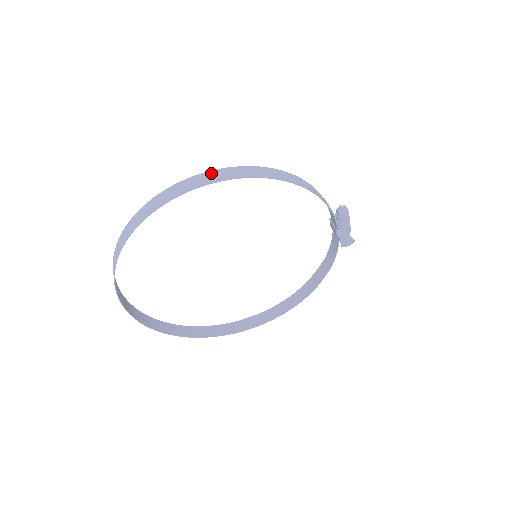
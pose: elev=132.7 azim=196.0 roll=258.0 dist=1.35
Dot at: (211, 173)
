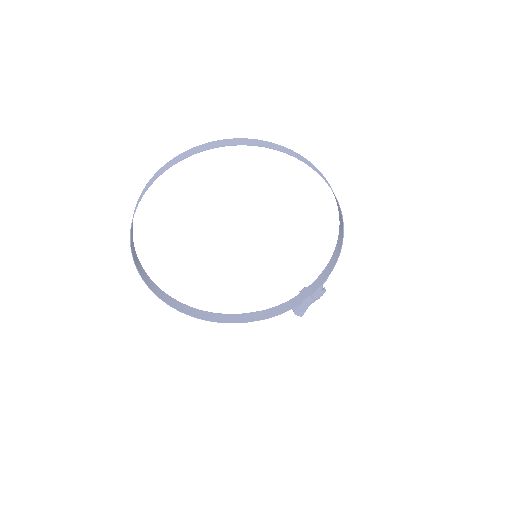
Dot at: occluded
